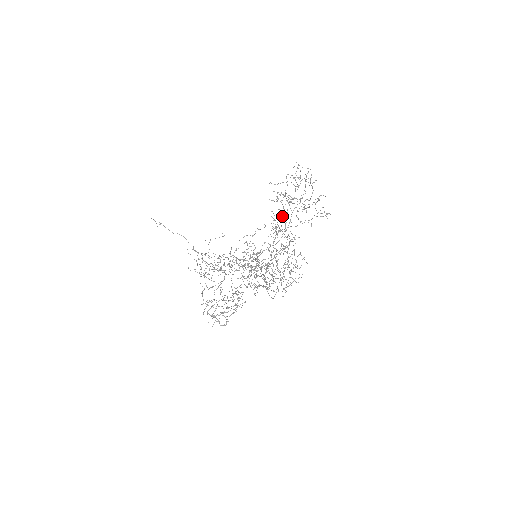
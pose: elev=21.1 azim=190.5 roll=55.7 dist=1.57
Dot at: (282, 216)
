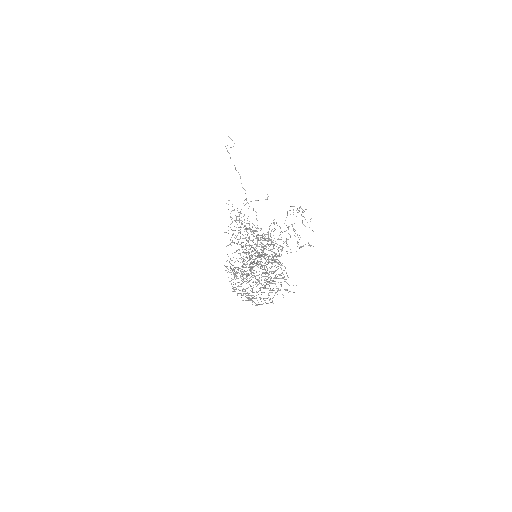
Dot at: (269, 250)
